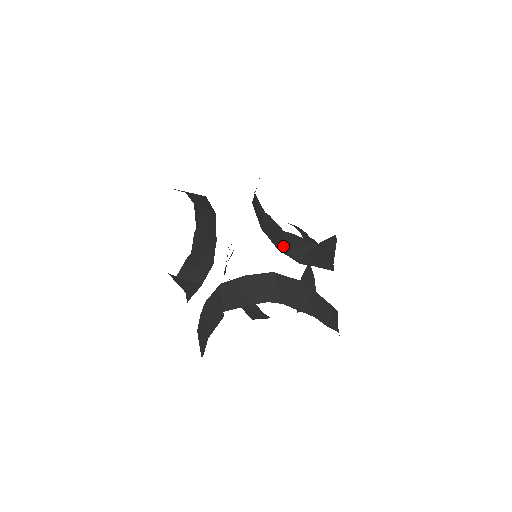
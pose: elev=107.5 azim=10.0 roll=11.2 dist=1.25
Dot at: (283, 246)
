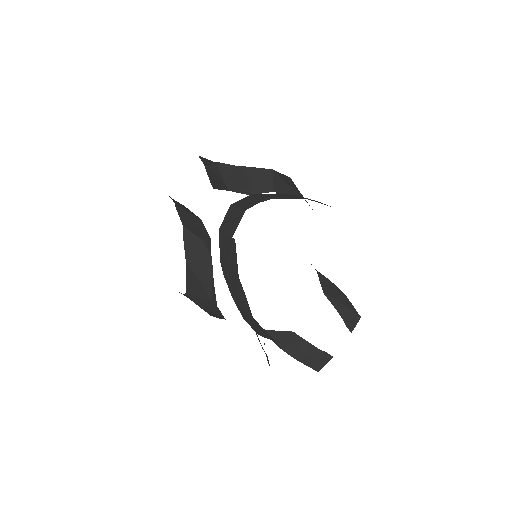
Dot at: (250, 186)
